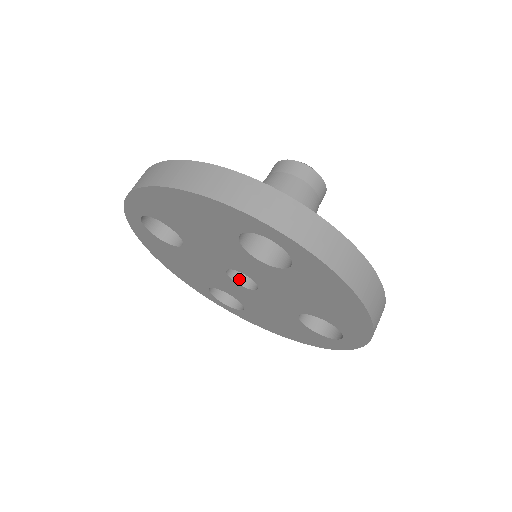
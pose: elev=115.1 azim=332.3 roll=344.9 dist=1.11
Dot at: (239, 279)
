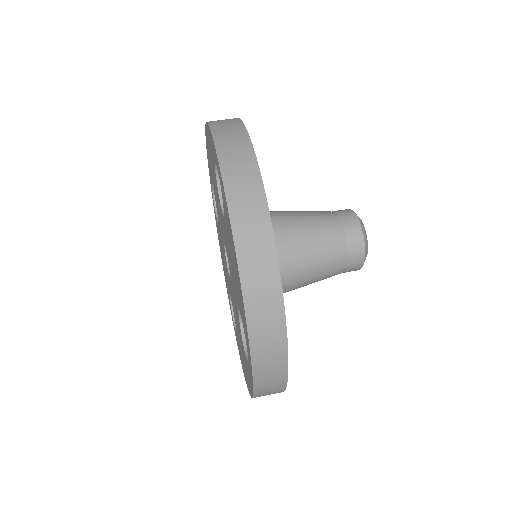
Dot at: occluded
